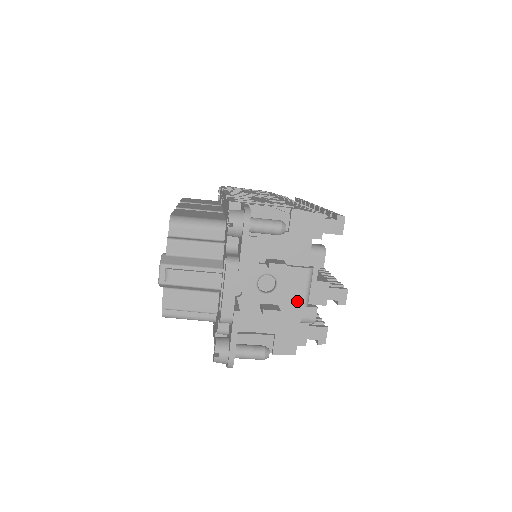
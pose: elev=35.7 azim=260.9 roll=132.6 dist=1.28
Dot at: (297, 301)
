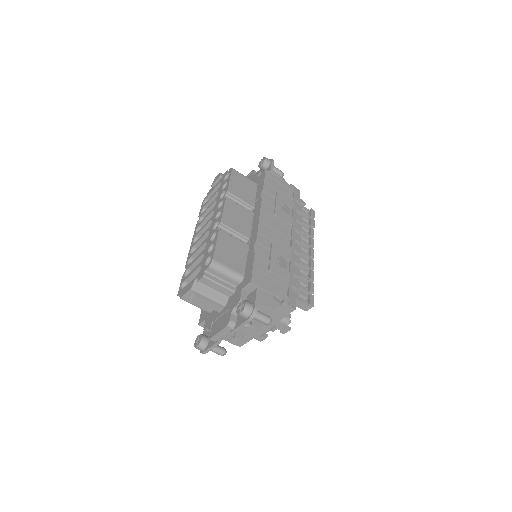
Dot at: (257, 334)
